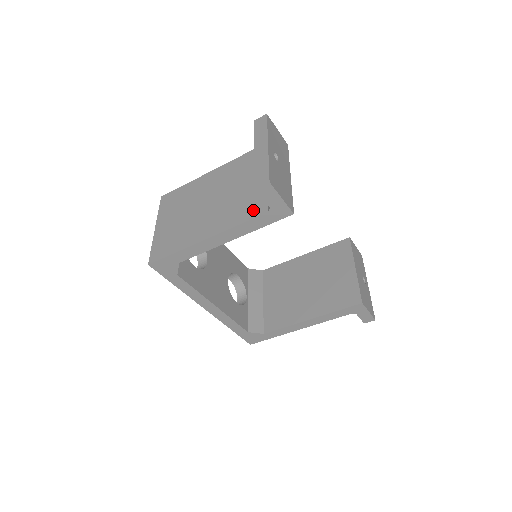
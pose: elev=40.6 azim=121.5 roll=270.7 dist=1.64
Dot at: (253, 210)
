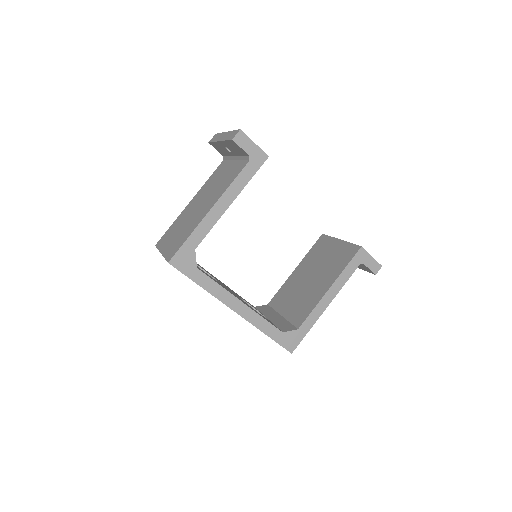
Dot at: (237, 171)
